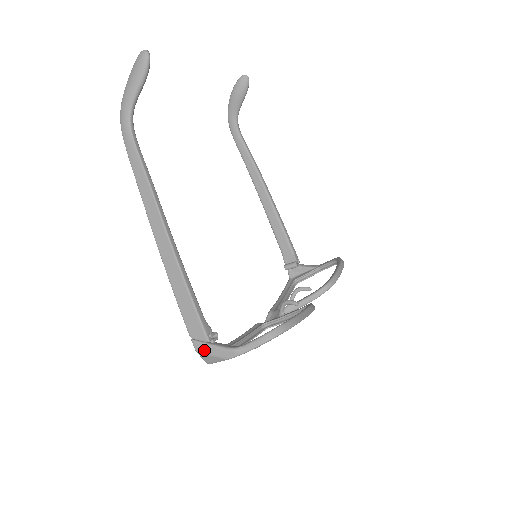
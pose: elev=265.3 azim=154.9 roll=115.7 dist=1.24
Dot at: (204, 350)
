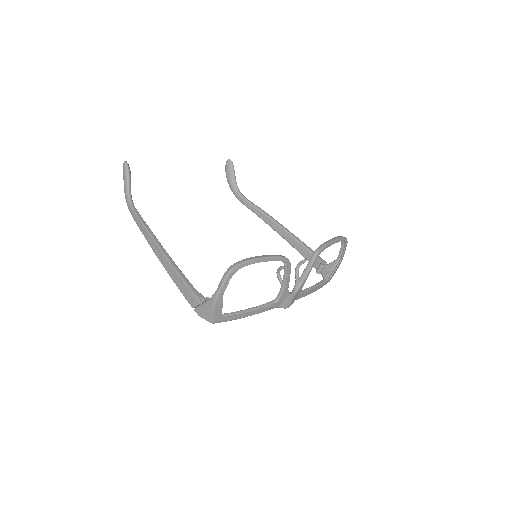
Dot at: (201, 311)
